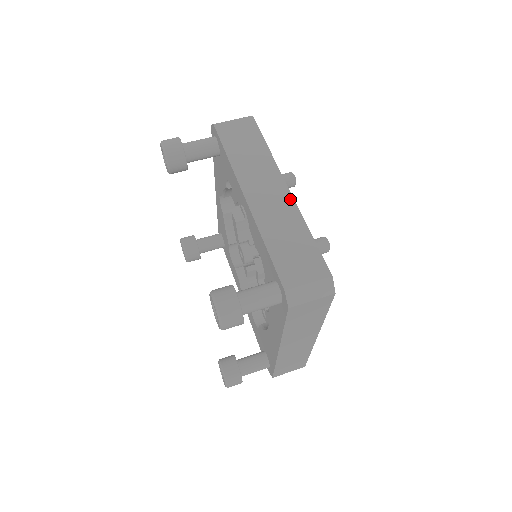
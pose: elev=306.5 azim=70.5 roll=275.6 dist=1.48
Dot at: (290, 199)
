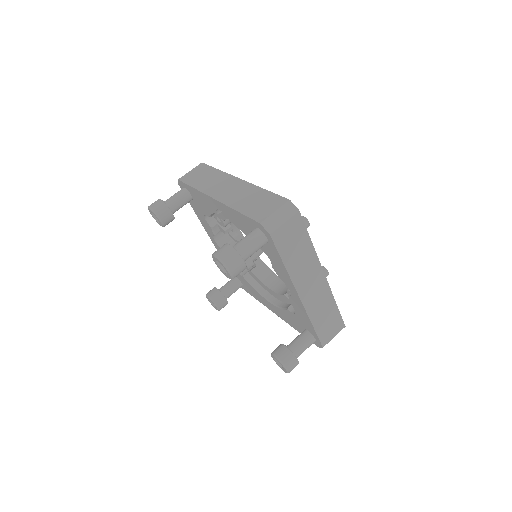
Dot at: (326, 285)
